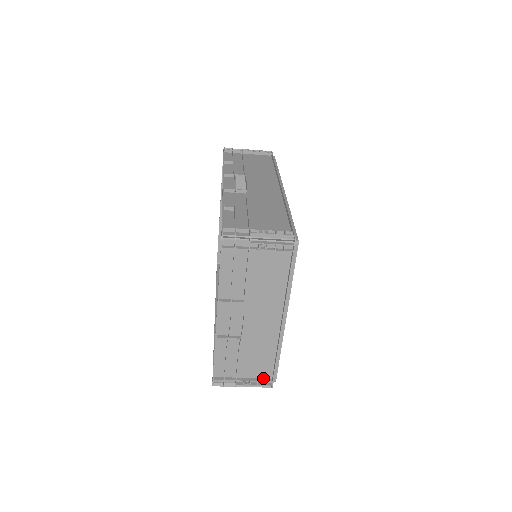
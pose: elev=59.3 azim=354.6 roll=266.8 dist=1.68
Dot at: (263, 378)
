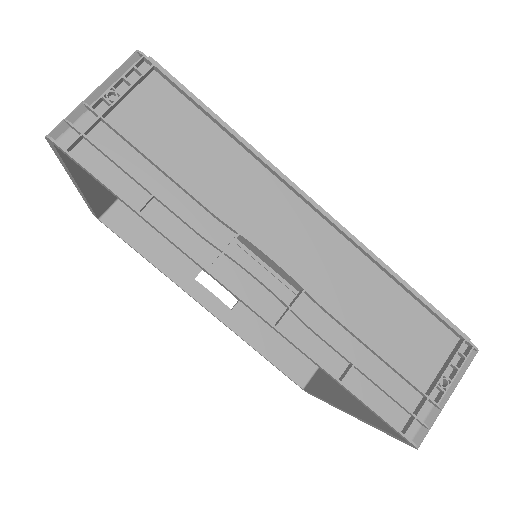
Dot at: occluded
